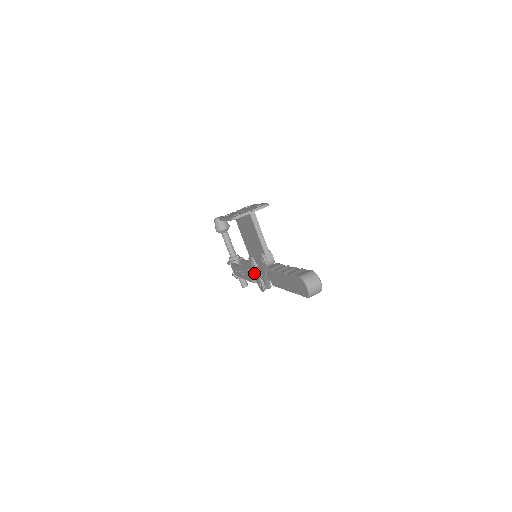
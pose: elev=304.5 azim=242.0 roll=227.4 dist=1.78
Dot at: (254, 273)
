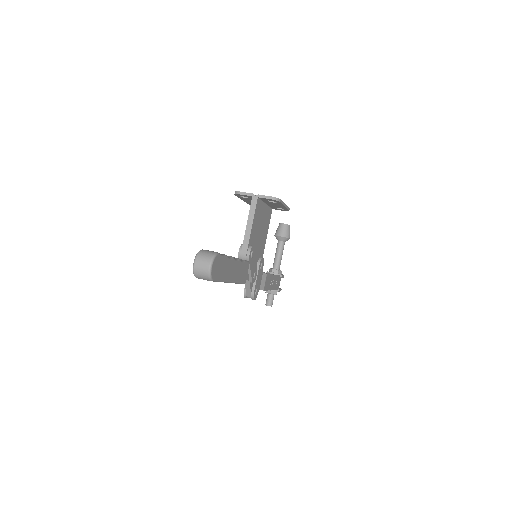
Dot at: occluded
